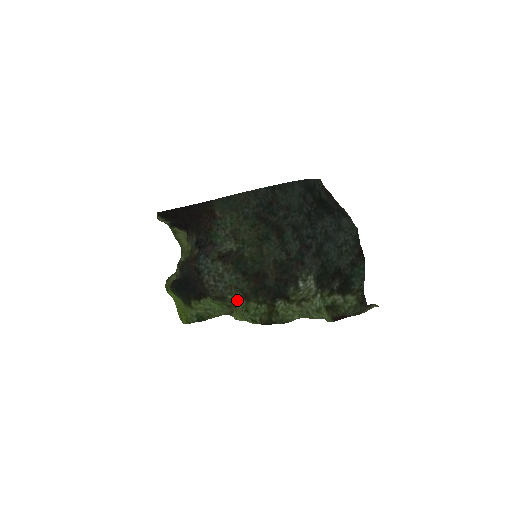
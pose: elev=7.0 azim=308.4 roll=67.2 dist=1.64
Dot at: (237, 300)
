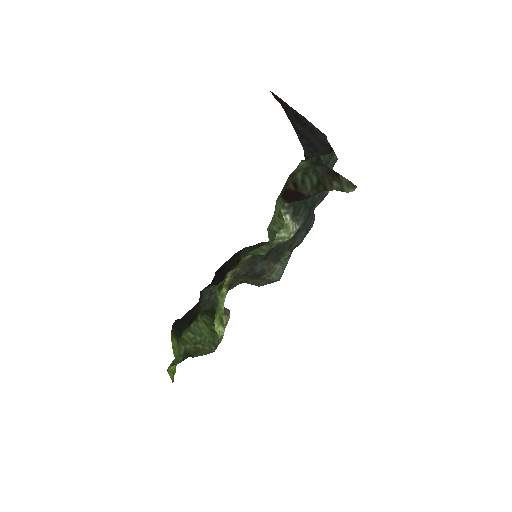
Dot at: occluded
